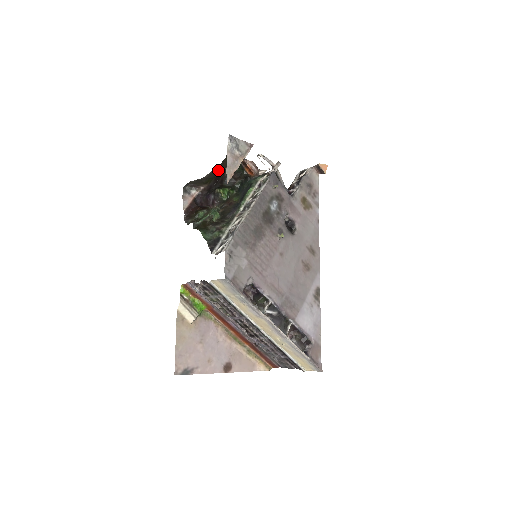
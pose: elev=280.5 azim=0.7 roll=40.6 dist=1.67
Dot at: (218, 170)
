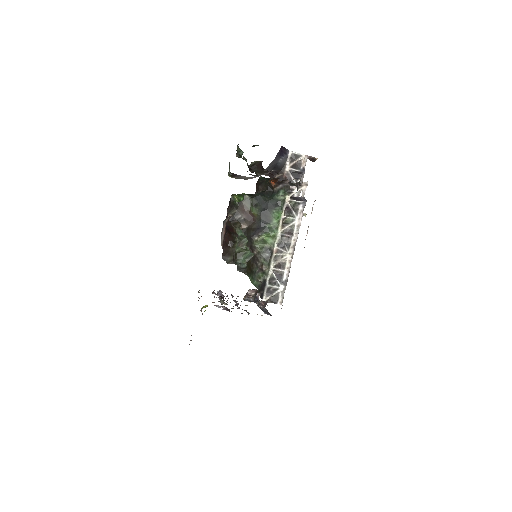
Dot at: occluded
